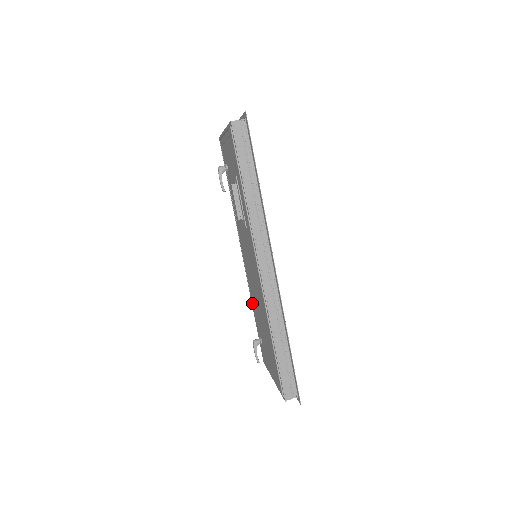
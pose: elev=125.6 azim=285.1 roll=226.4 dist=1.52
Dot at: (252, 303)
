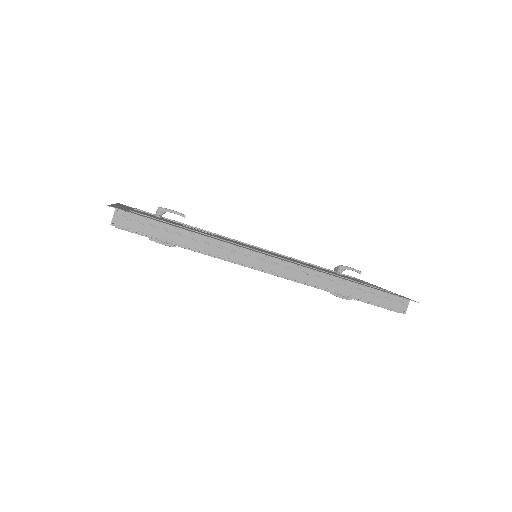
Dot at: occluded
